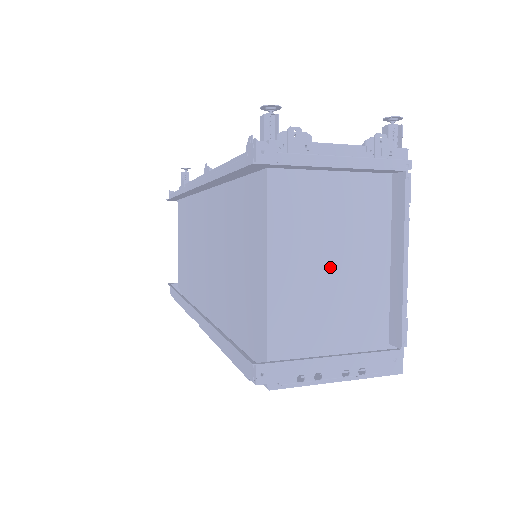
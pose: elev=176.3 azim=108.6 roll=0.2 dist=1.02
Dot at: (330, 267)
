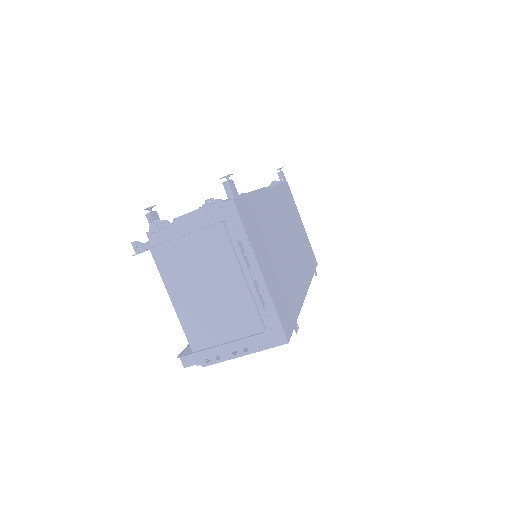
Dot at: (208, 291)
